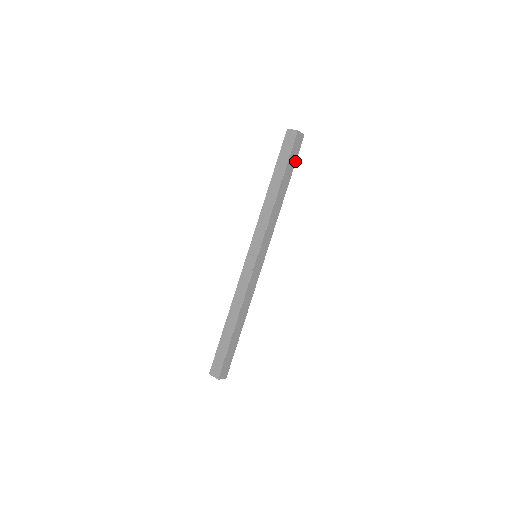
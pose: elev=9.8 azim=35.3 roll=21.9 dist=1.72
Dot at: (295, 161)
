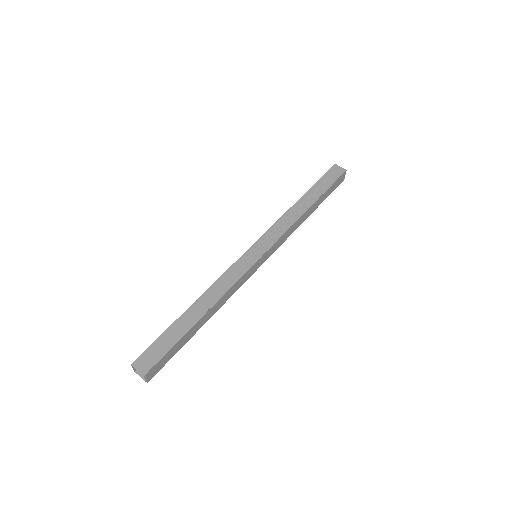
Dot at: occluded
